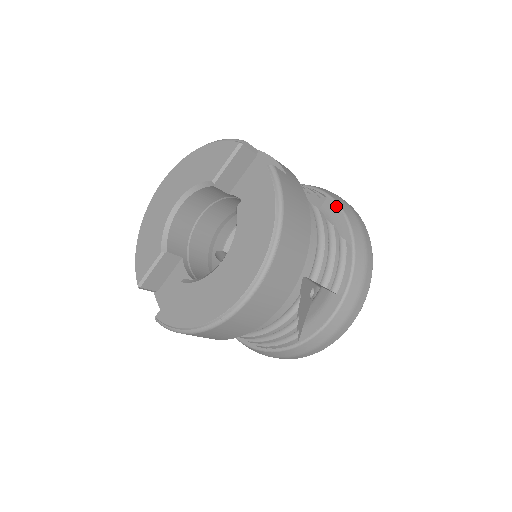
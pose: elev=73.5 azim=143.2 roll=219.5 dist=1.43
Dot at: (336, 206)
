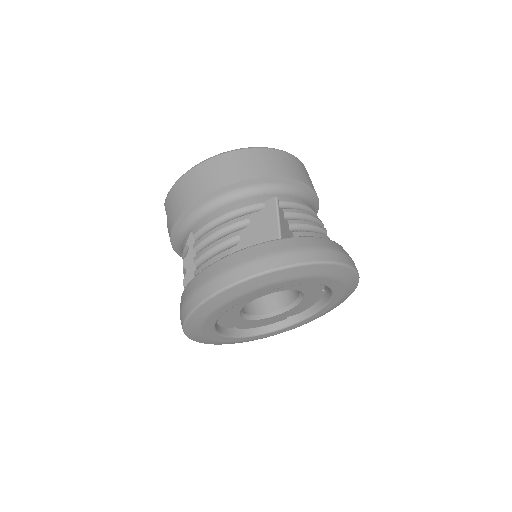
Dot at: occluded
